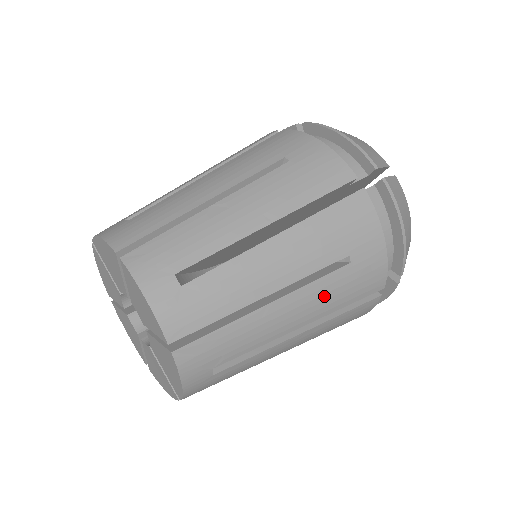
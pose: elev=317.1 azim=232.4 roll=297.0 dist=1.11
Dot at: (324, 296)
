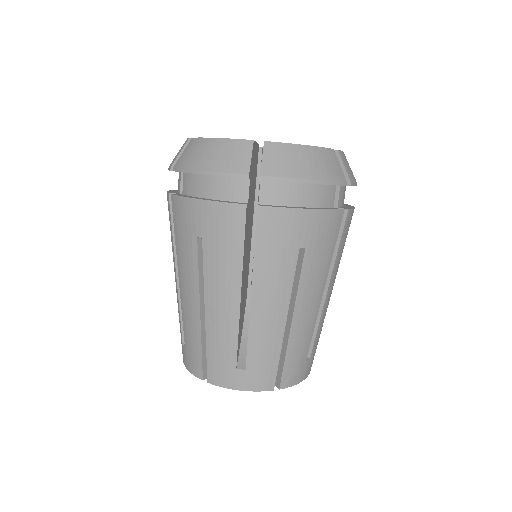
Dot at: (314, 275)
